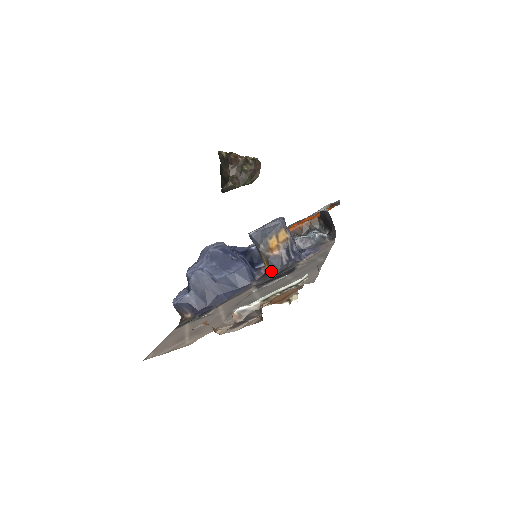
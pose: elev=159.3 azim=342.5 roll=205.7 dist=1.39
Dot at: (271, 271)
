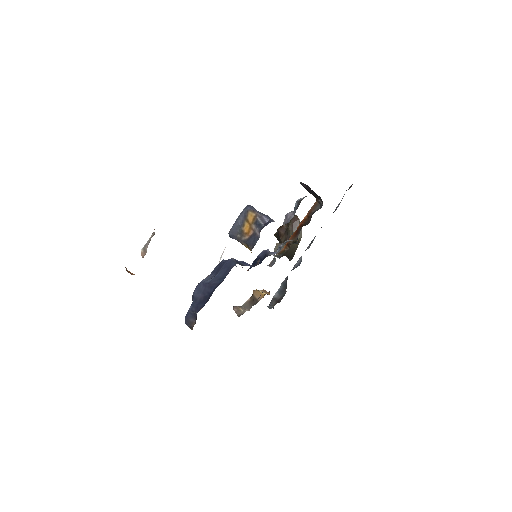
Dot at: (251, 250)
